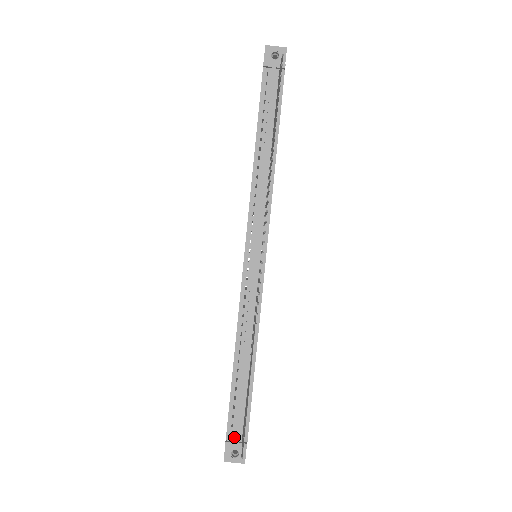
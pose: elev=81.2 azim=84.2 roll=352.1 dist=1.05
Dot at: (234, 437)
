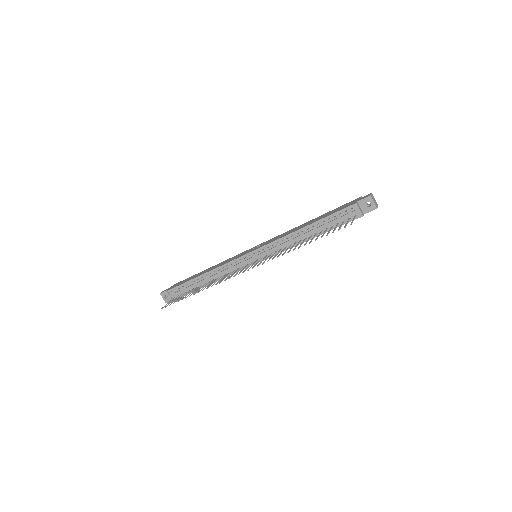
Dot at: (172, 294)
